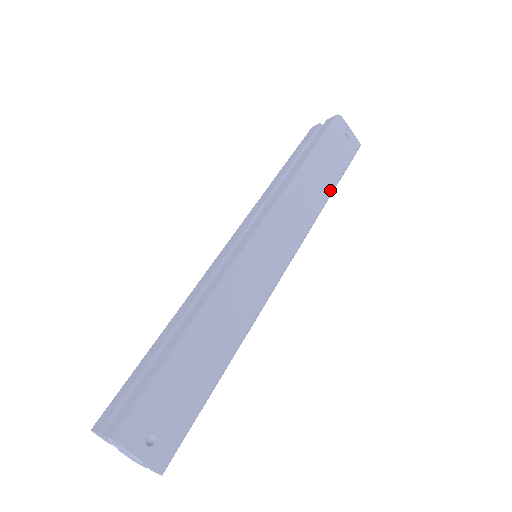
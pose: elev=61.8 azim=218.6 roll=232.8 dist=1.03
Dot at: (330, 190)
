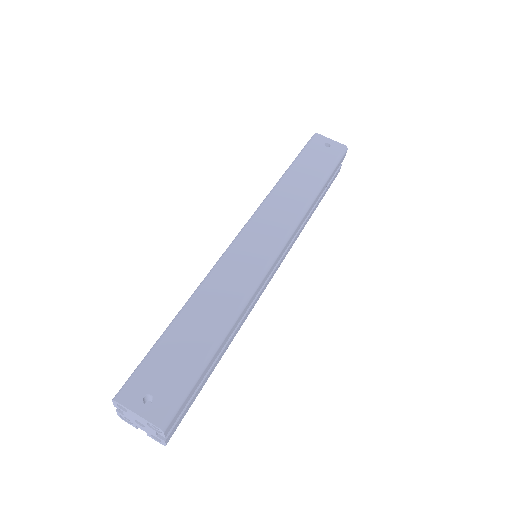
Dot at: (317, 186)
